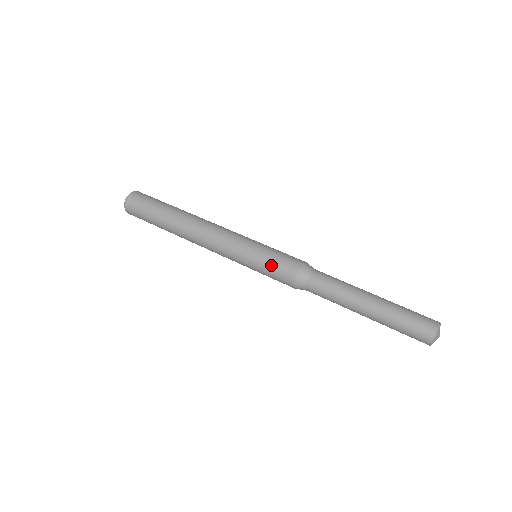
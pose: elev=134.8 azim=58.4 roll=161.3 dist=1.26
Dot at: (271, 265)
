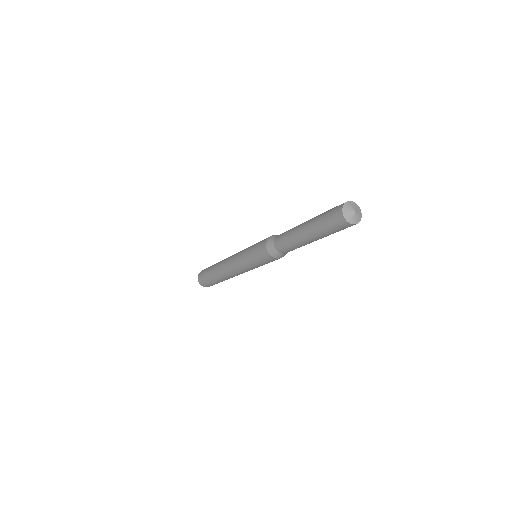
Dot at: (255, 247)
